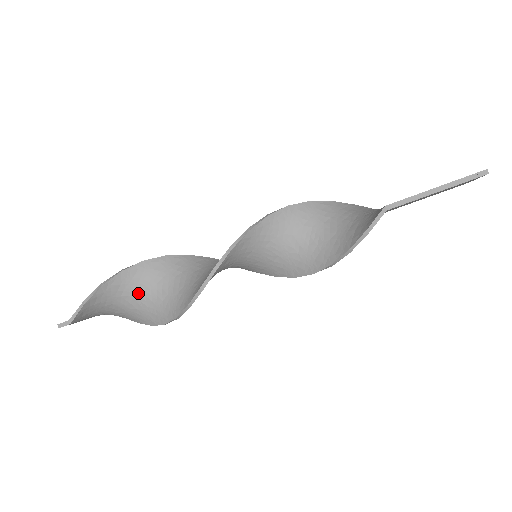
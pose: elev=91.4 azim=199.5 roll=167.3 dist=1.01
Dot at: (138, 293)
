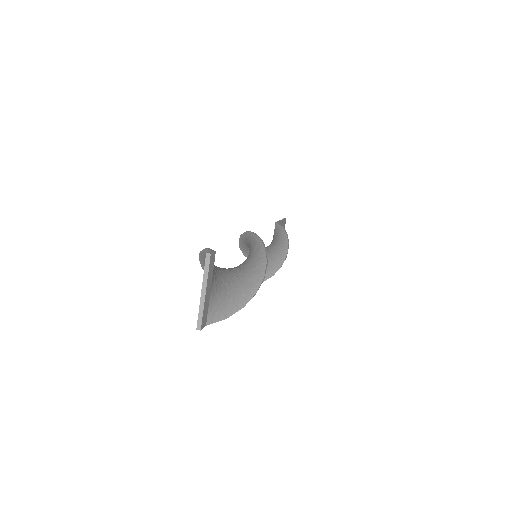
Dot at: (224, 271)
